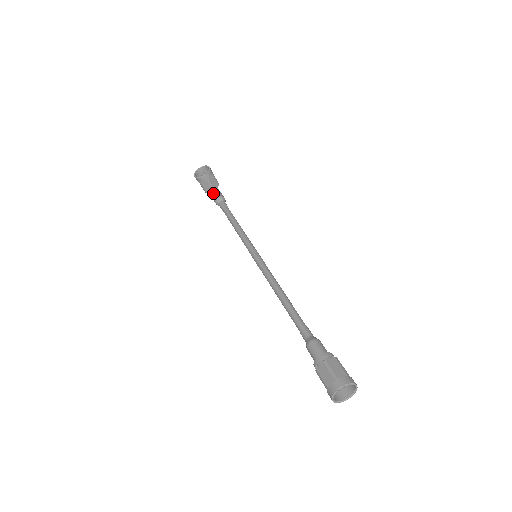
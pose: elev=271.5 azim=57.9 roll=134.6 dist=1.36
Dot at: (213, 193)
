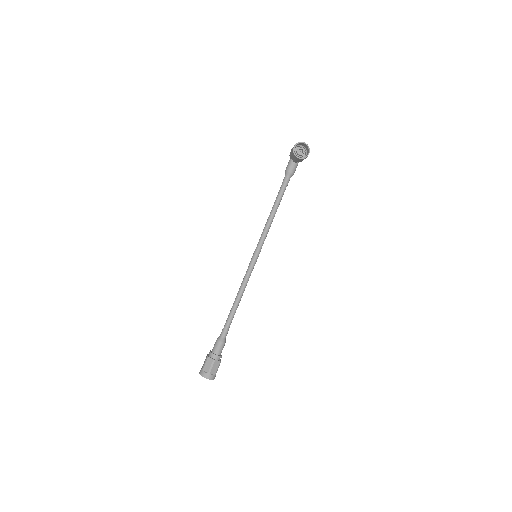
Dot at: (293, 161)
